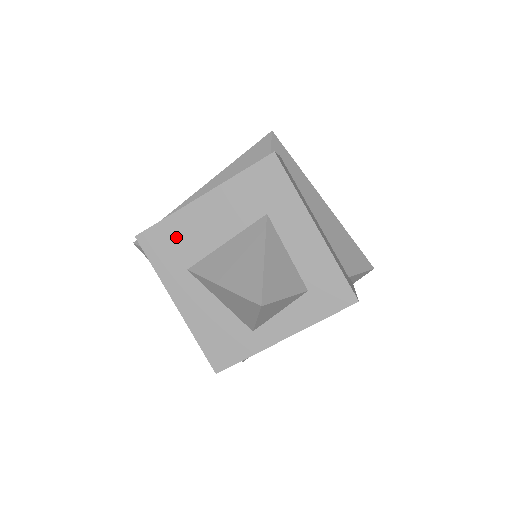
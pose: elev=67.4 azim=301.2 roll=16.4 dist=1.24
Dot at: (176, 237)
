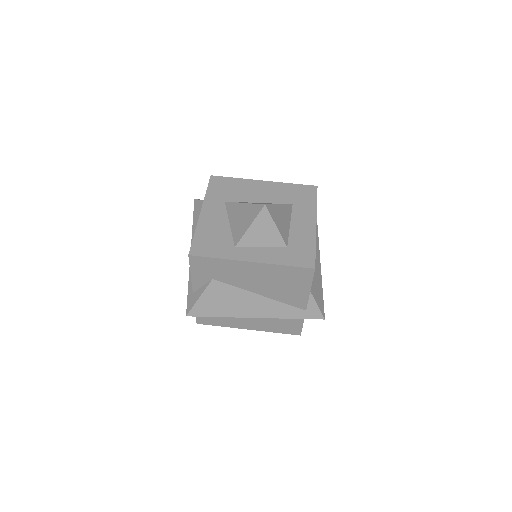
Dot at: (233, 187)
